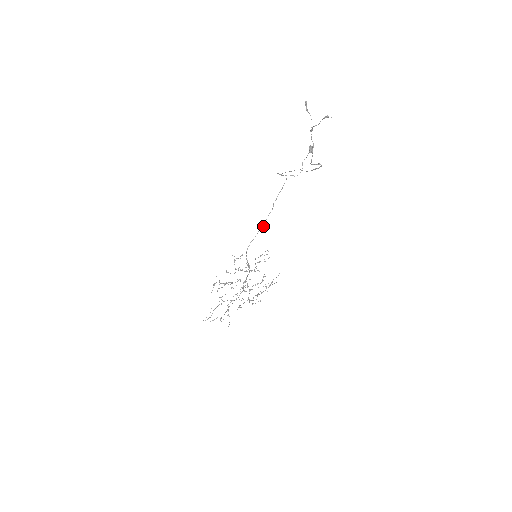
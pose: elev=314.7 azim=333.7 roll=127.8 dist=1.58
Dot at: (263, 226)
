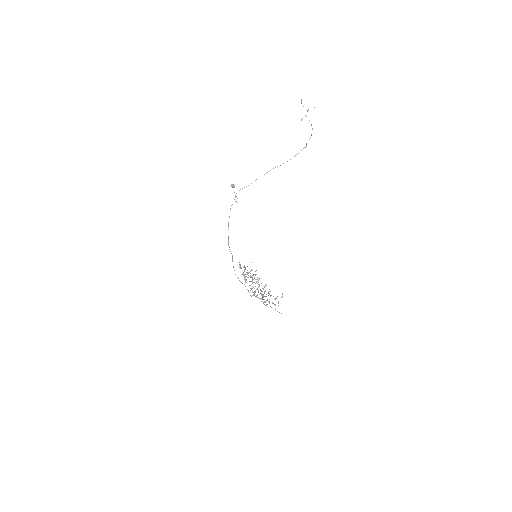
Dot at: occluded
